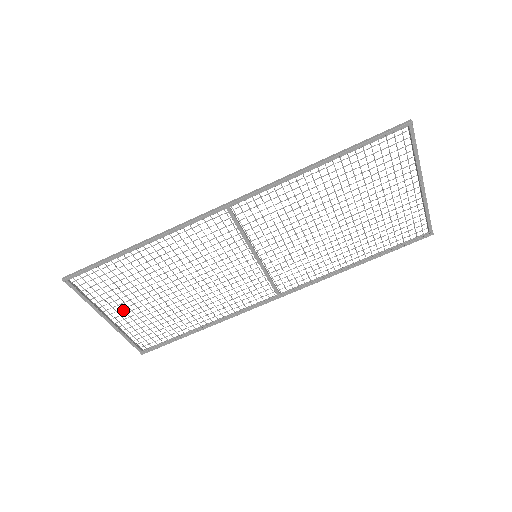
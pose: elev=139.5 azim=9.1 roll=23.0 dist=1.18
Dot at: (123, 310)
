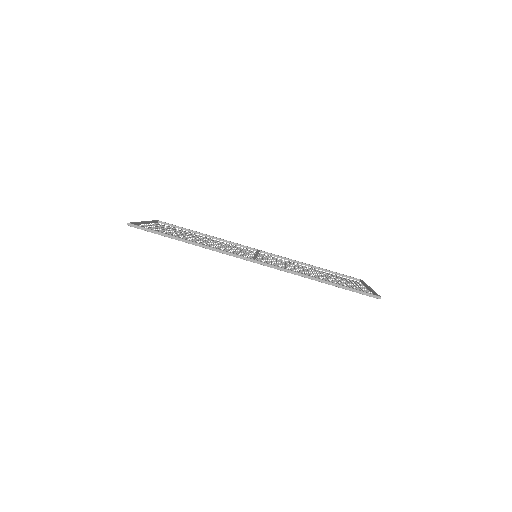
Dot at: (158, 228)
